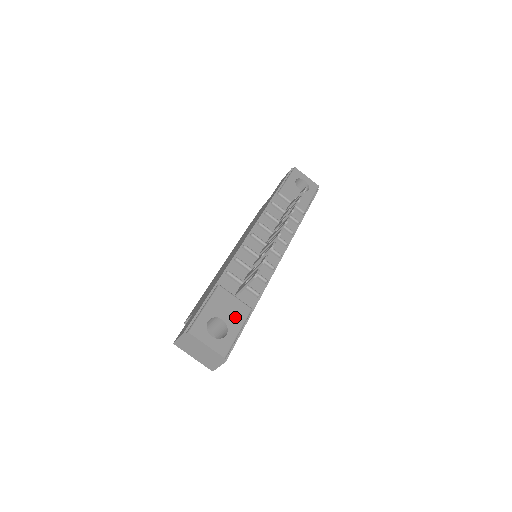
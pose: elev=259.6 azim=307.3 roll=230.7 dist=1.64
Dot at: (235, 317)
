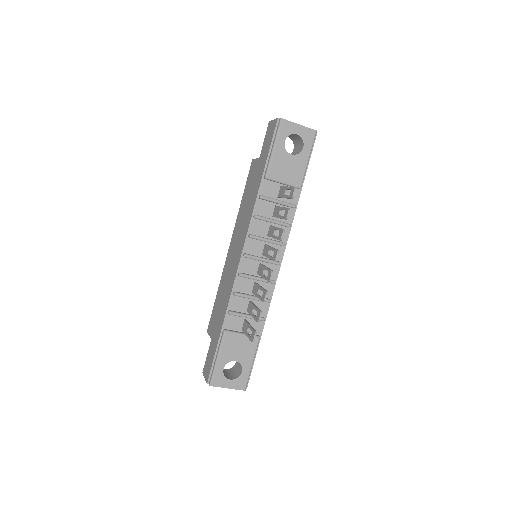
Dot at: (246, 353)
